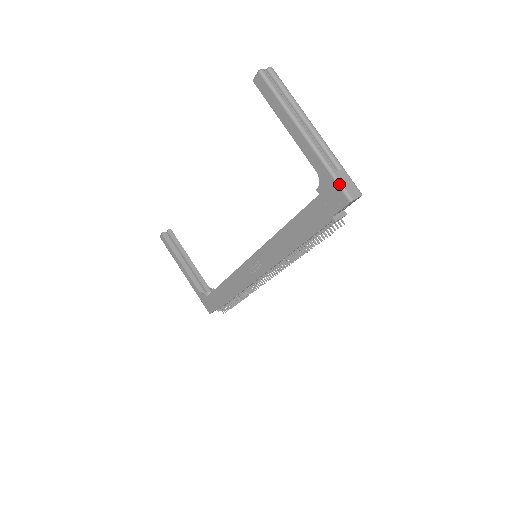
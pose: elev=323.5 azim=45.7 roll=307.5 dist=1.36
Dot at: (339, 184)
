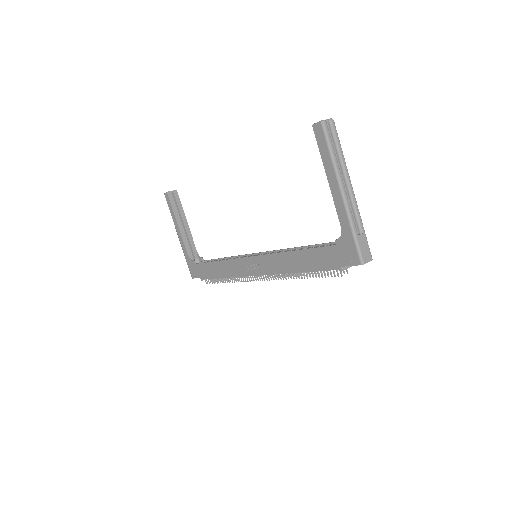
Dot at: (357, 247)
